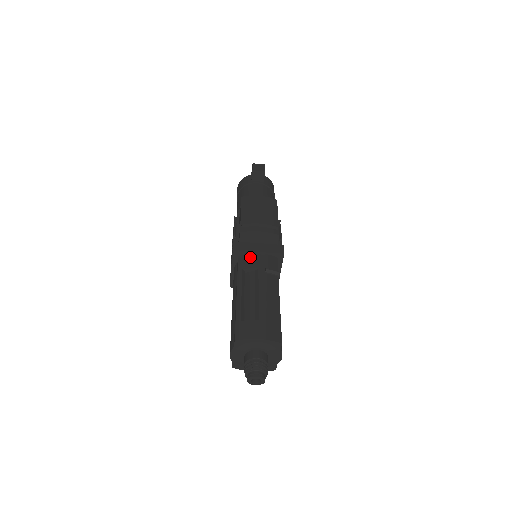
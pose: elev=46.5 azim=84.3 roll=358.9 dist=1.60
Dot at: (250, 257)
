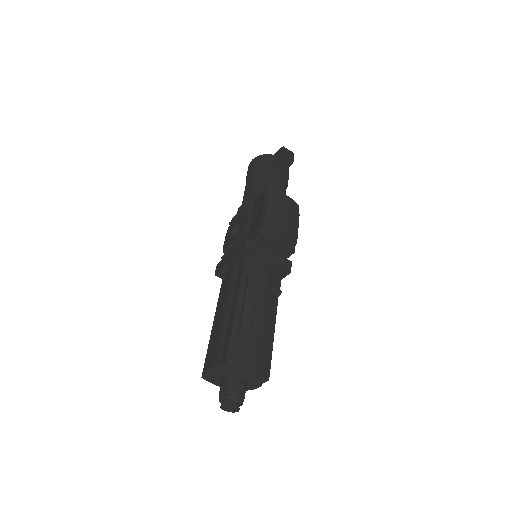
Dot at: (258, 263)
